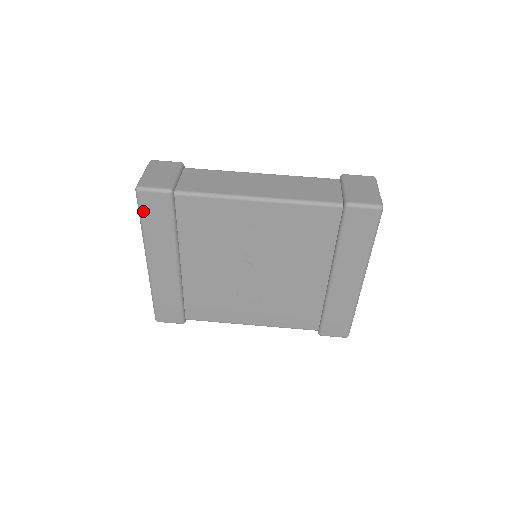
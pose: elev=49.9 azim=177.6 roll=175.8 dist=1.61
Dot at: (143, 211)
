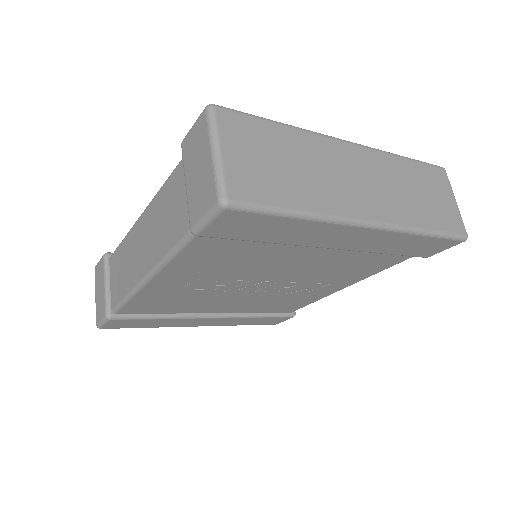
Dot at: (128, 327)
